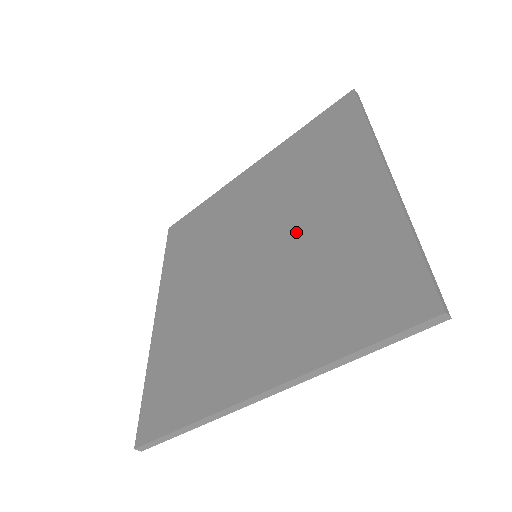
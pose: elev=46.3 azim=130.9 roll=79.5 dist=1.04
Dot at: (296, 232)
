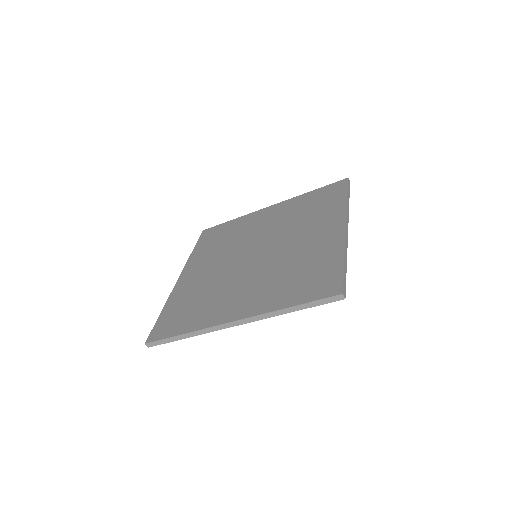
Dot at: (284, 247)
